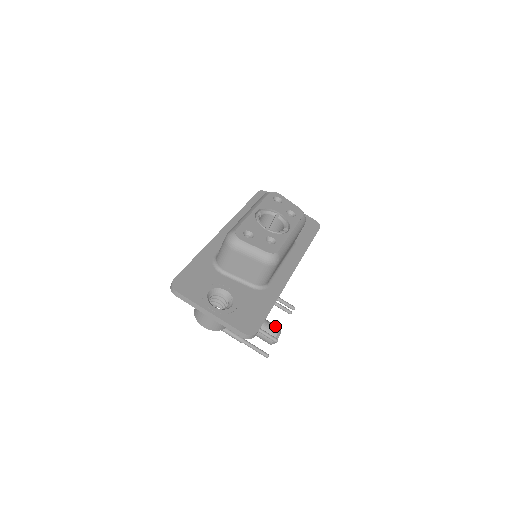
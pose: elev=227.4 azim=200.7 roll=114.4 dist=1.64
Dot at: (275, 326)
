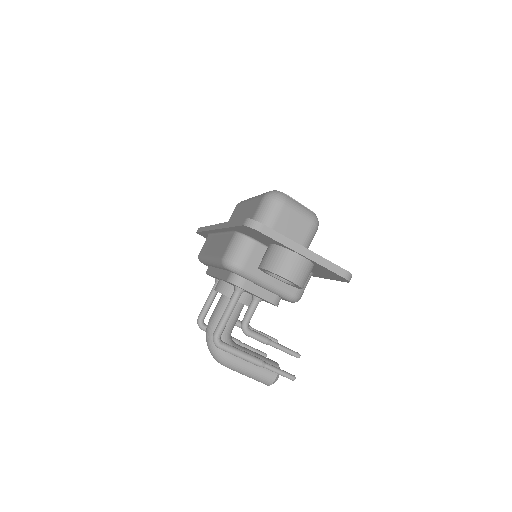
Dot at: (270, 359)
